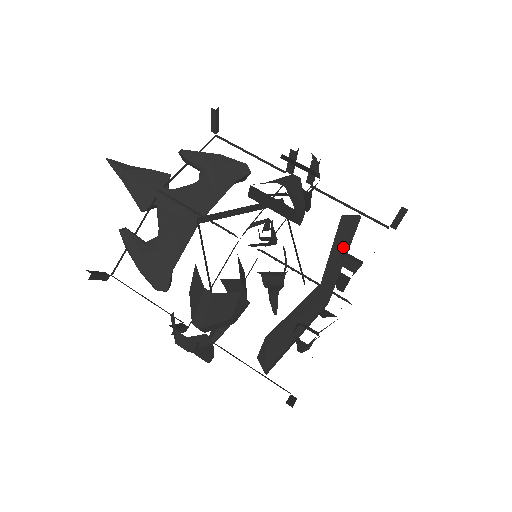
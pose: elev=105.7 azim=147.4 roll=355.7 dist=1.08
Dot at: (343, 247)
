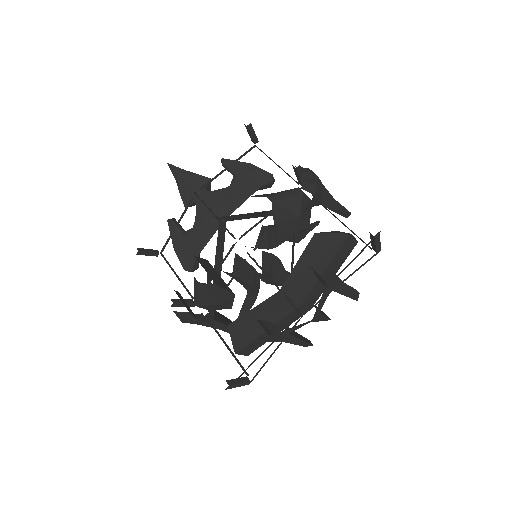
Dot at: (317, 261)
